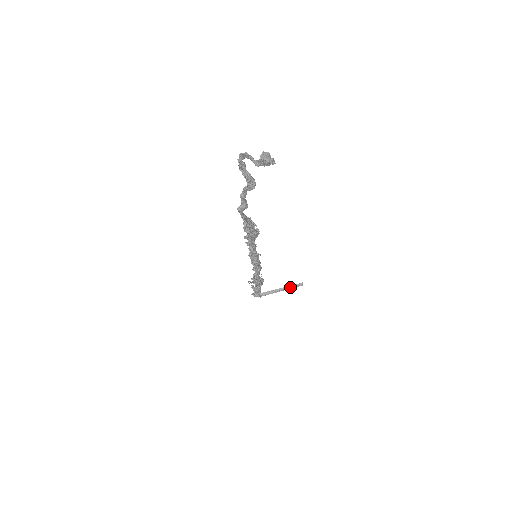
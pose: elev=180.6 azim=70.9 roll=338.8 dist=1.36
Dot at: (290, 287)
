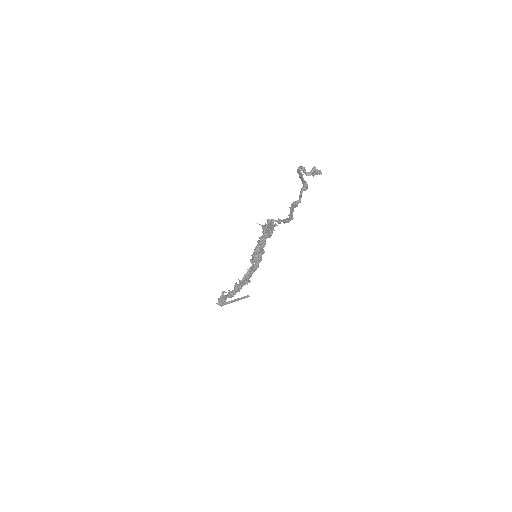
Dot at: (241, 298)
